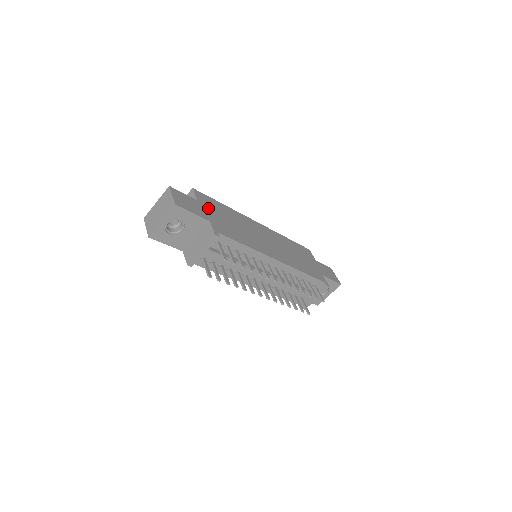
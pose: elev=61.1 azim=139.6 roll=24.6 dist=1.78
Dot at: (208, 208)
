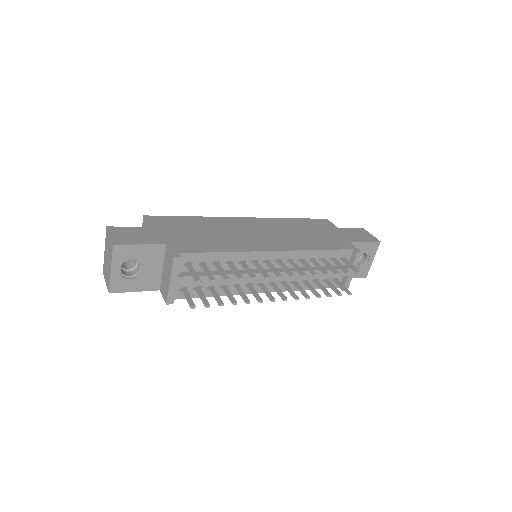
Dot at: (166, 230)
